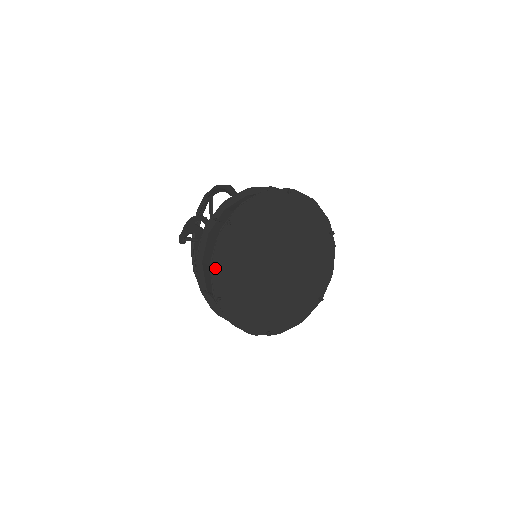
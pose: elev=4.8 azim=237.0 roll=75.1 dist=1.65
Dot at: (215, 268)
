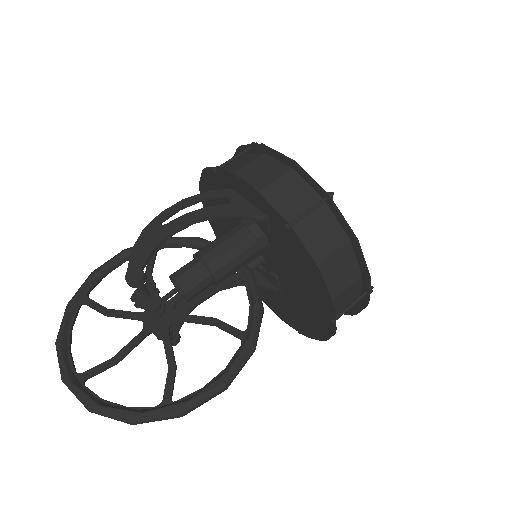
Dot at: (293, 166)
